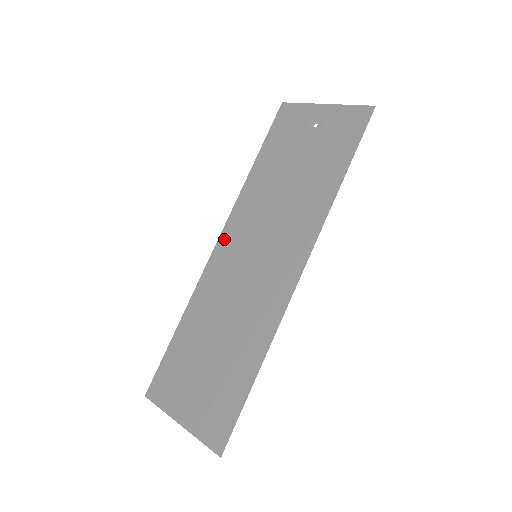
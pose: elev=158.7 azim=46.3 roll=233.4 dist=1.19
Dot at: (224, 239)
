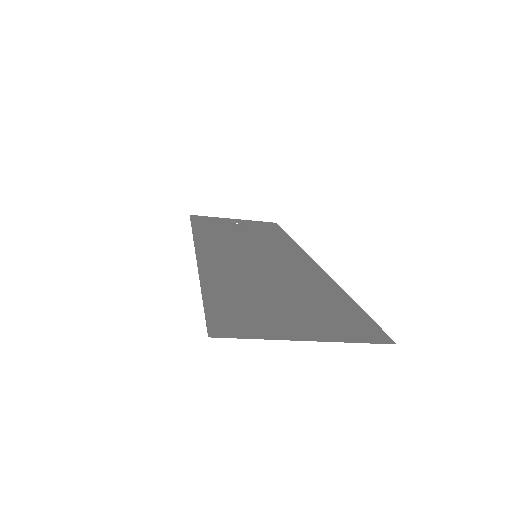
Dot at: (204, 250)
